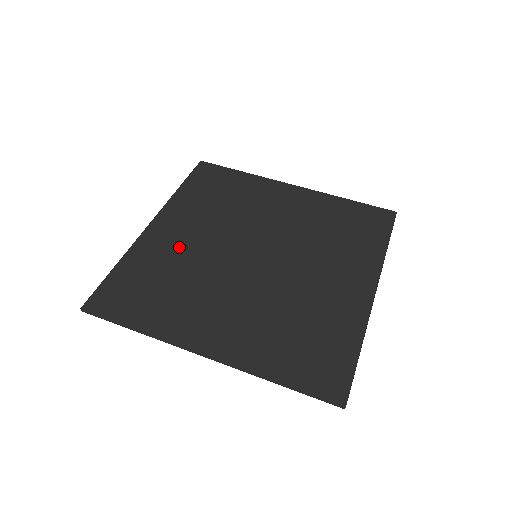
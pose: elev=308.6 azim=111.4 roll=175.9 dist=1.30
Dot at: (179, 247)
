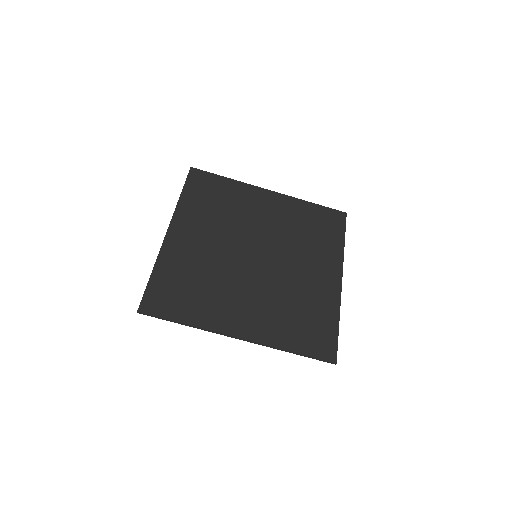
Dot at: (197, 252)
